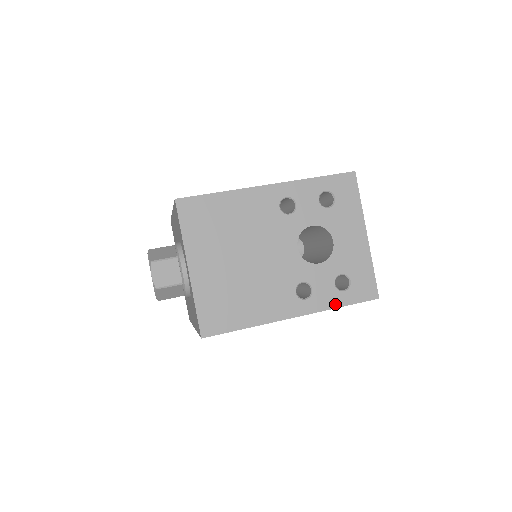
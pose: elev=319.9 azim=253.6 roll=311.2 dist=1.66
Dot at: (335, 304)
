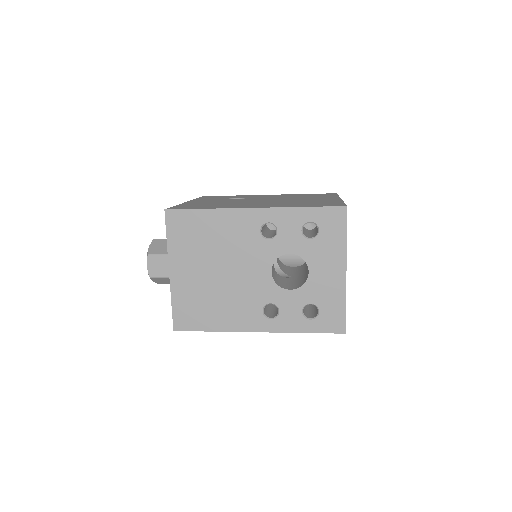
Dot at: (299, 329)
